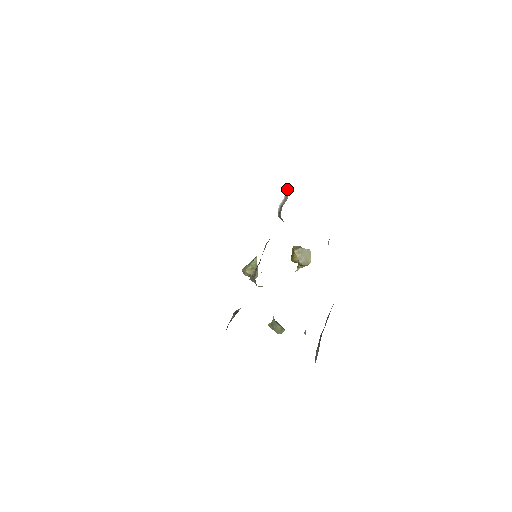
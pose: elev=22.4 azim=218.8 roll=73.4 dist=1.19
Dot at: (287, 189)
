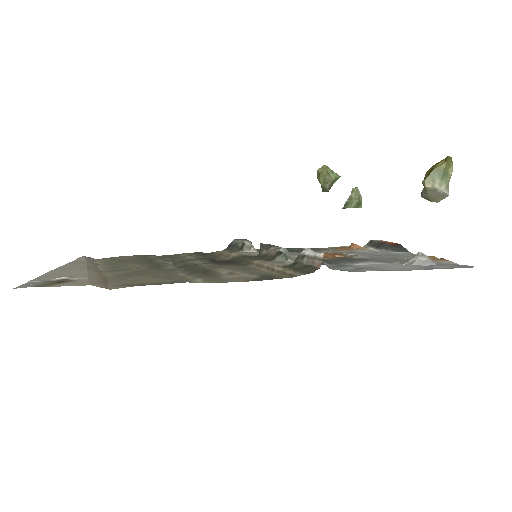
Dot at: (322, 254)
